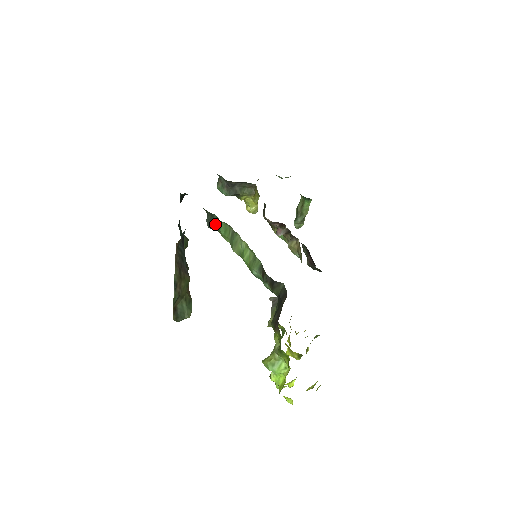
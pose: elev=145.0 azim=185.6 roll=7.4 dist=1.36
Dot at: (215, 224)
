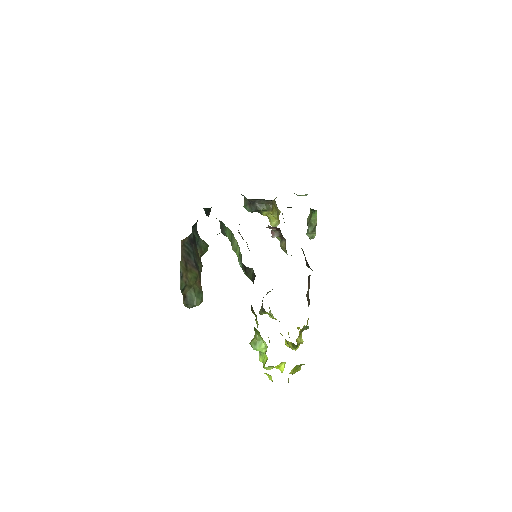
Dot at: (224, 230)
